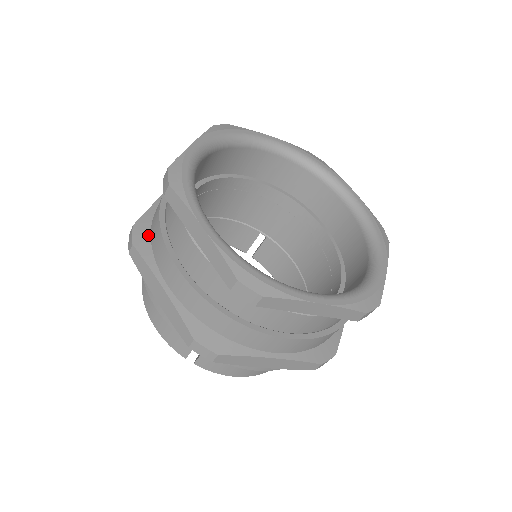
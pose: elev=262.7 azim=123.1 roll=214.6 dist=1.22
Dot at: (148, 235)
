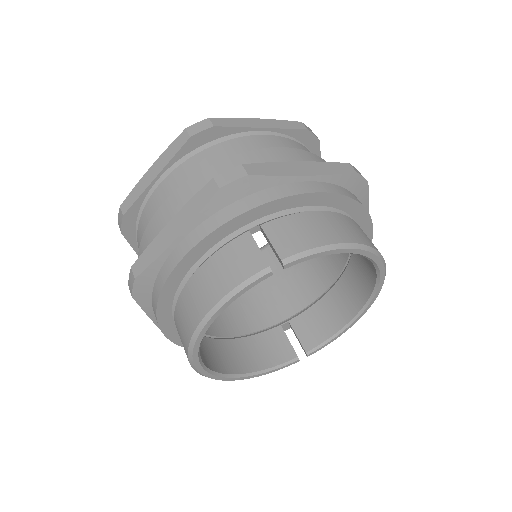
Dot at: occluded
